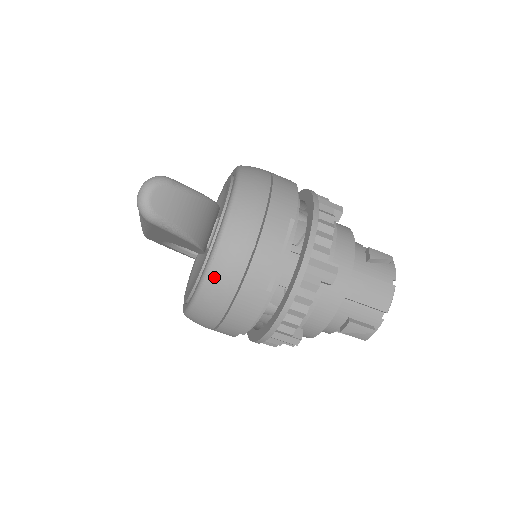
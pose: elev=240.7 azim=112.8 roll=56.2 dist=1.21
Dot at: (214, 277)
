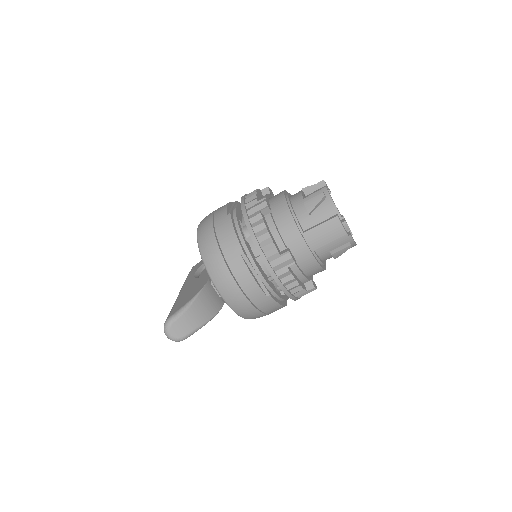
Dot at: (239, 311)
